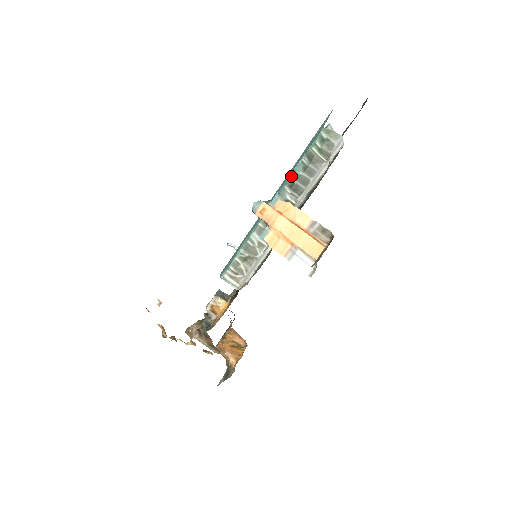
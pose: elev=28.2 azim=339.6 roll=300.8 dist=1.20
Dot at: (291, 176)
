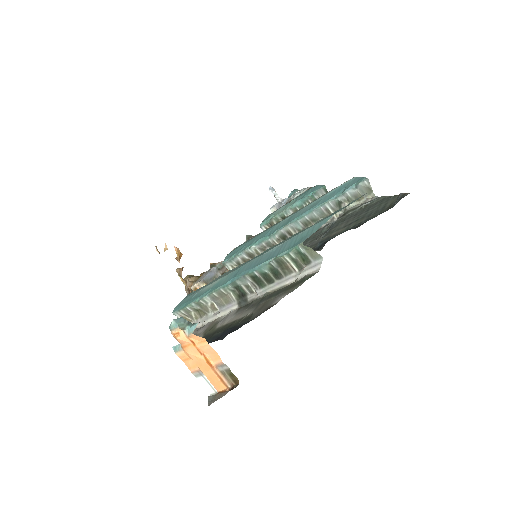
Dot at: (255, 270)
